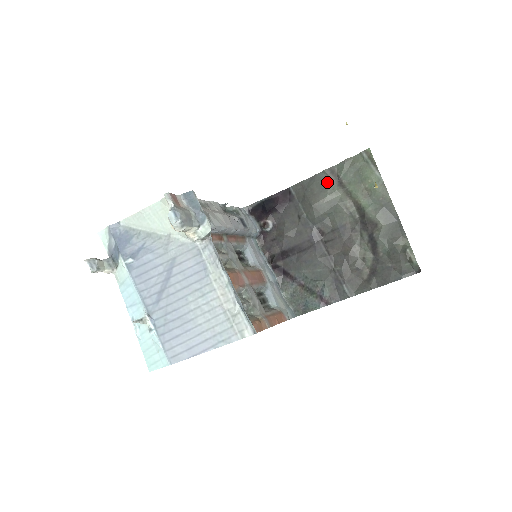
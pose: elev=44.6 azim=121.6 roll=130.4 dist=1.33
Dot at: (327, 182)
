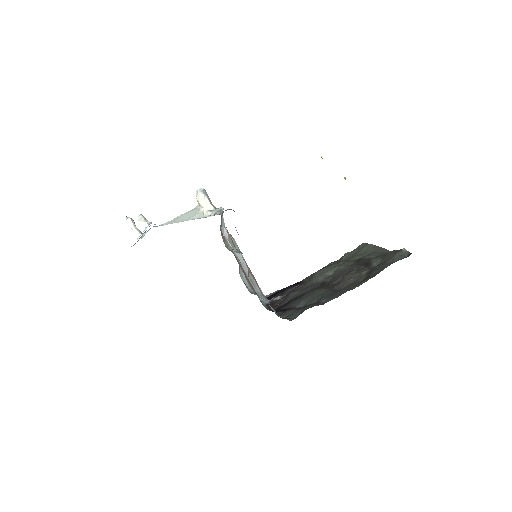
Dot at: (331, 264)
